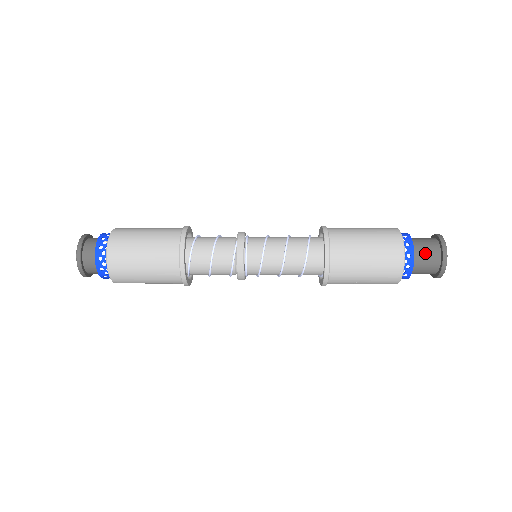
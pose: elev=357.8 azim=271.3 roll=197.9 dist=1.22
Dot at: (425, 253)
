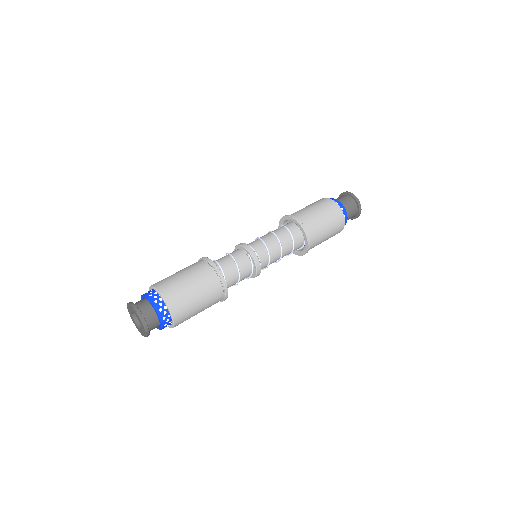
Dot at: (350, 209)
